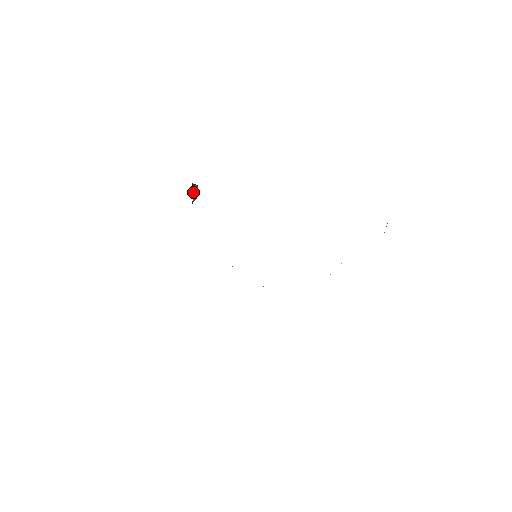
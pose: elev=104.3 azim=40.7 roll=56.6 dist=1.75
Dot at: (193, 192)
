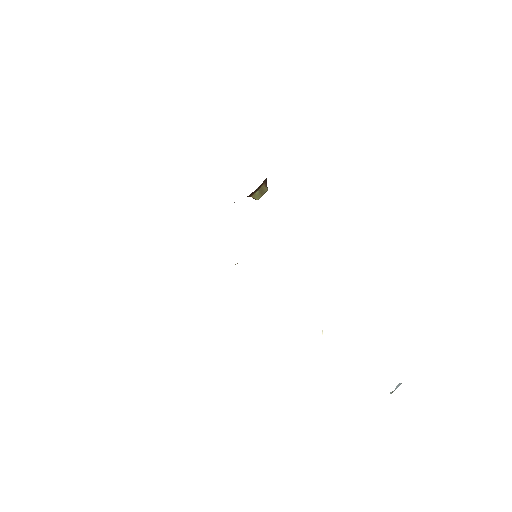
Dot at: (260, 188)
